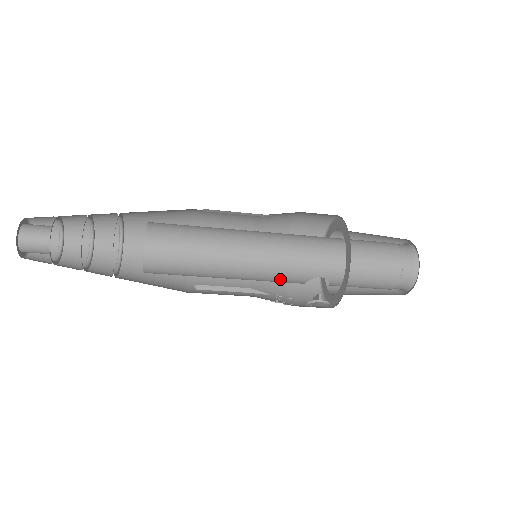
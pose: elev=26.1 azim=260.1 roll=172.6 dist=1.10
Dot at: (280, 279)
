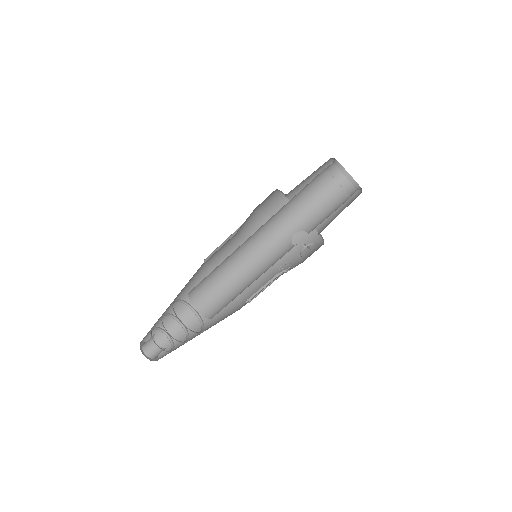
Dot at: (276, 257)
